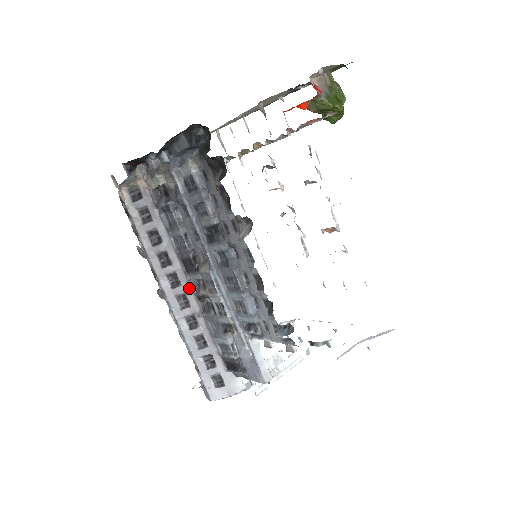
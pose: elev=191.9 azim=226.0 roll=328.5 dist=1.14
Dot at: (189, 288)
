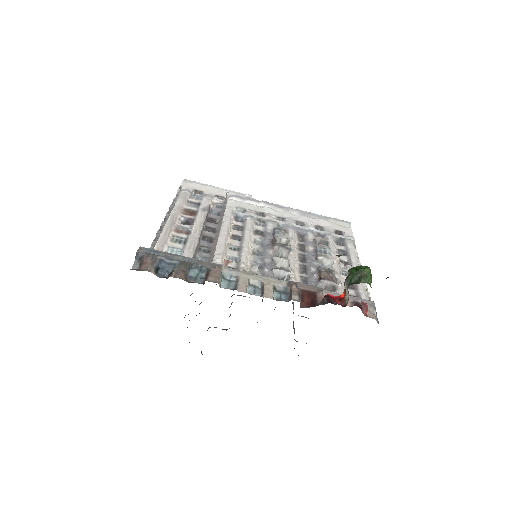
Dot at: occluded
